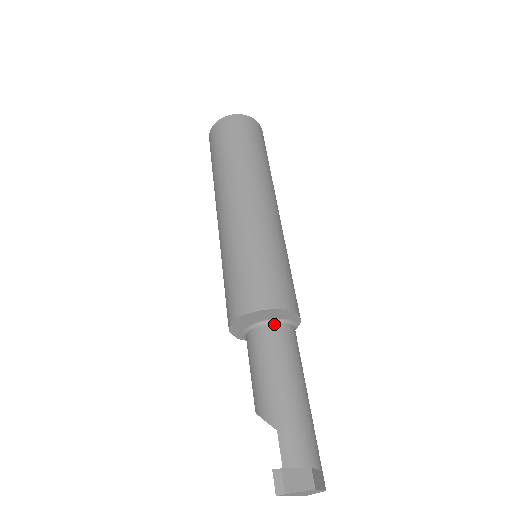
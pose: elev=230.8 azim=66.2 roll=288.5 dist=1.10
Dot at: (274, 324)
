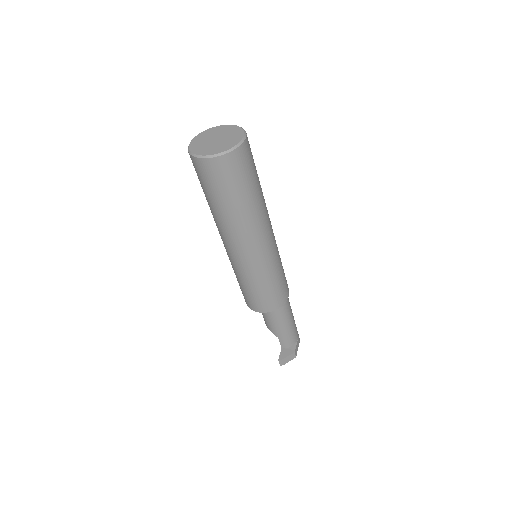
Dot at: occluded
